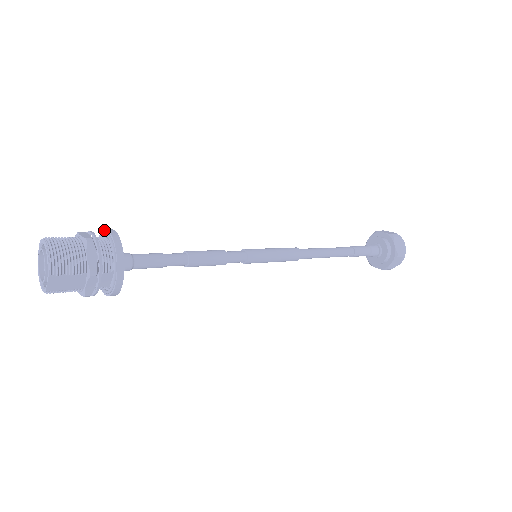
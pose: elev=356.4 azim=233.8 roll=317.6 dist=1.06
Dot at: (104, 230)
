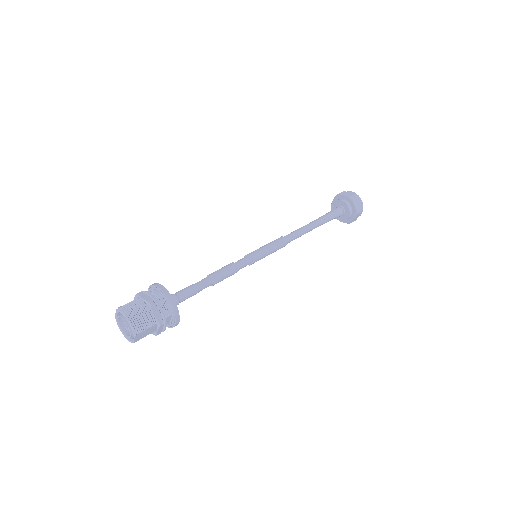
Dot at: (153, 286)
